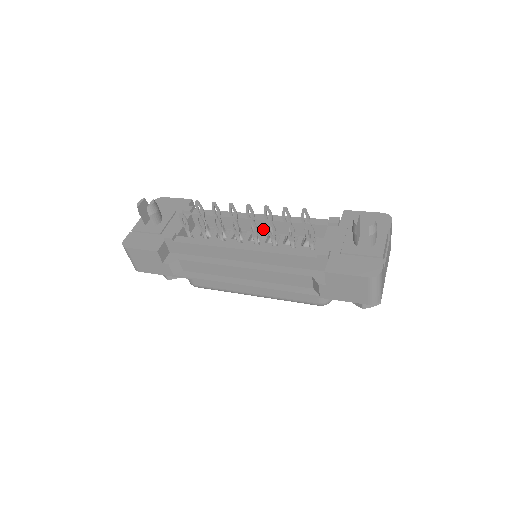
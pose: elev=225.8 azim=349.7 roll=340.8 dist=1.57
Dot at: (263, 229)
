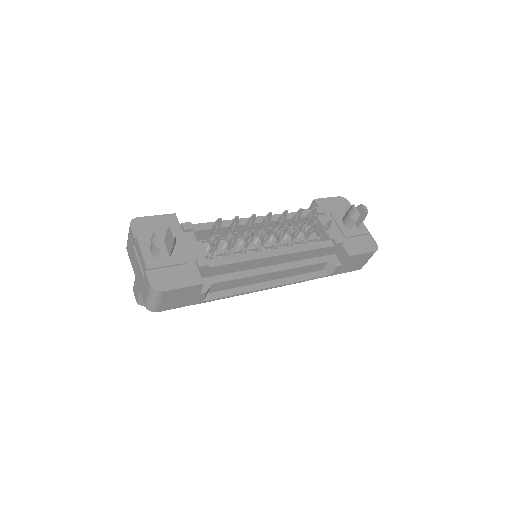
Dot at: occluded
